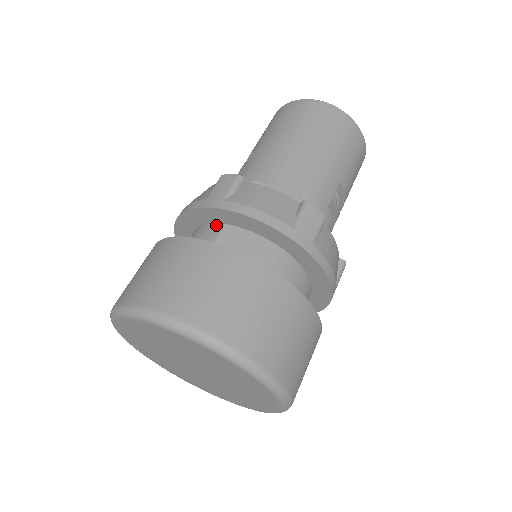
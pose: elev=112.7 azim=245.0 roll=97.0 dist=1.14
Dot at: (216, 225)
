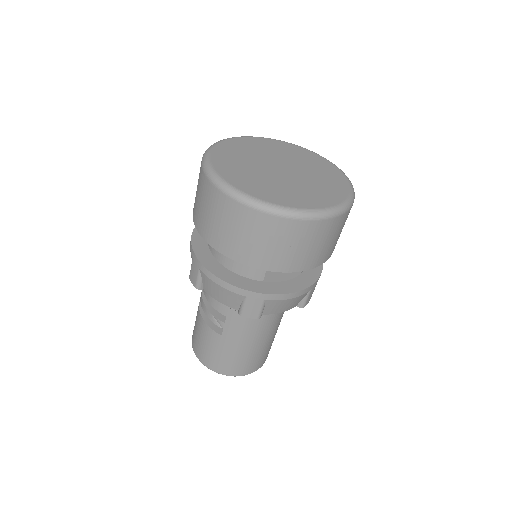
Dot at: occluded
